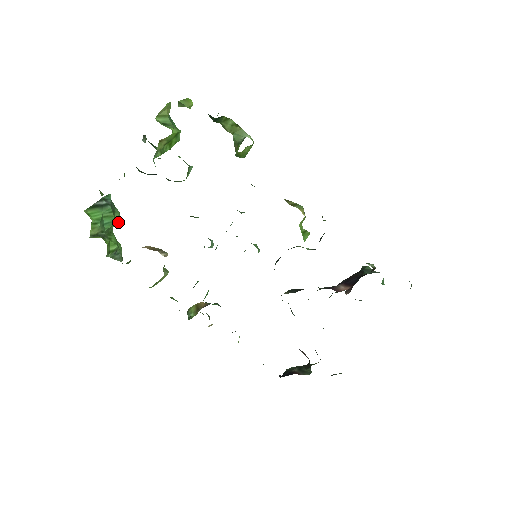
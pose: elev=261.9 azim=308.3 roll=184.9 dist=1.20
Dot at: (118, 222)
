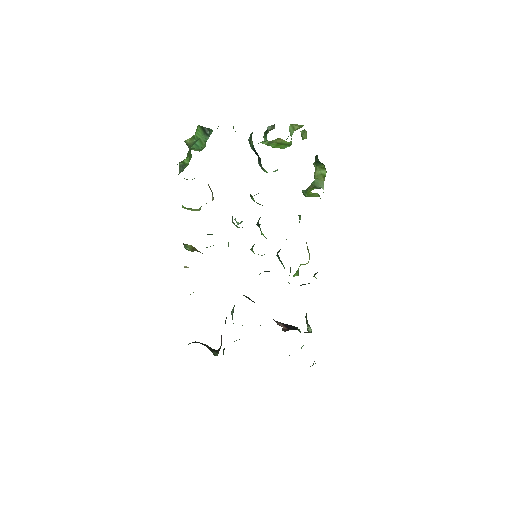
Dot at: occluded
